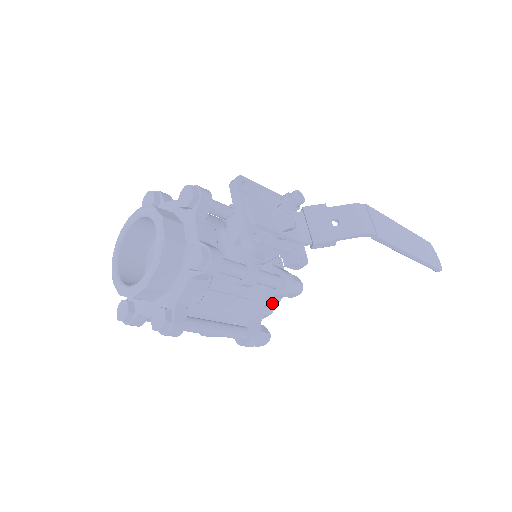
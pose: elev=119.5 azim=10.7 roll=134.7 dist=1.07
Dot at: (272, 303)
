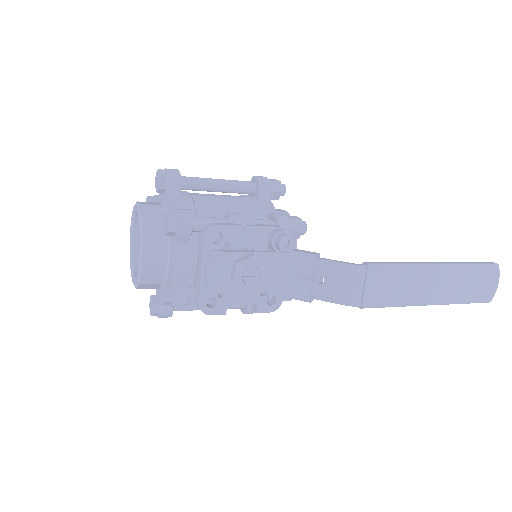
Dot at: occluded
